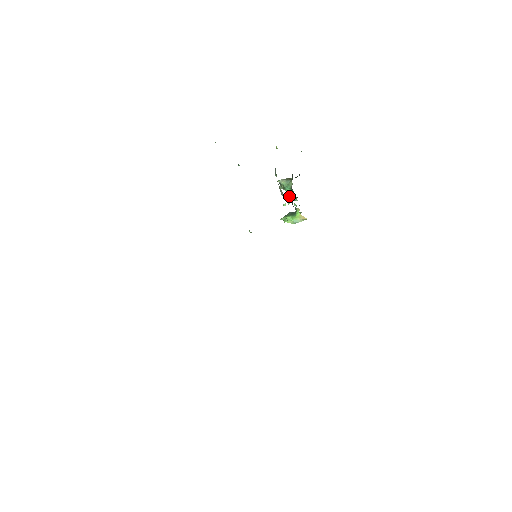
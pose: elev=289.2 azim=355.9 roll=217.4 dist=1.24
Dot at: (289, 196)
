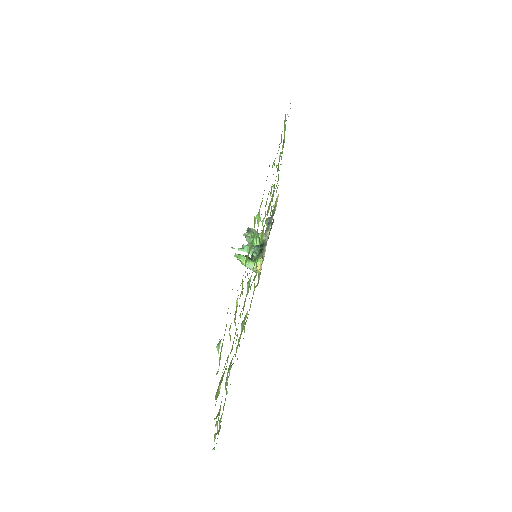
Dot at: (247, 245)
